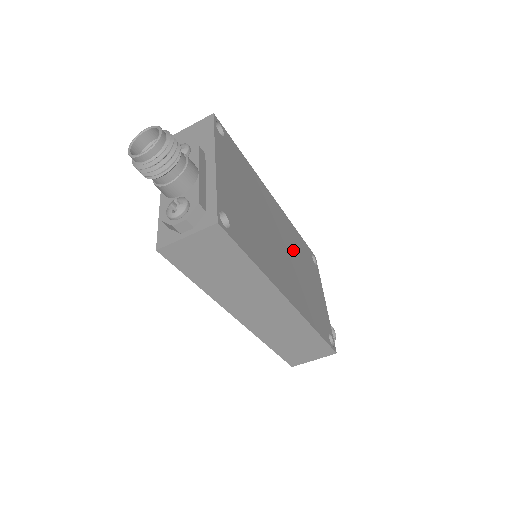
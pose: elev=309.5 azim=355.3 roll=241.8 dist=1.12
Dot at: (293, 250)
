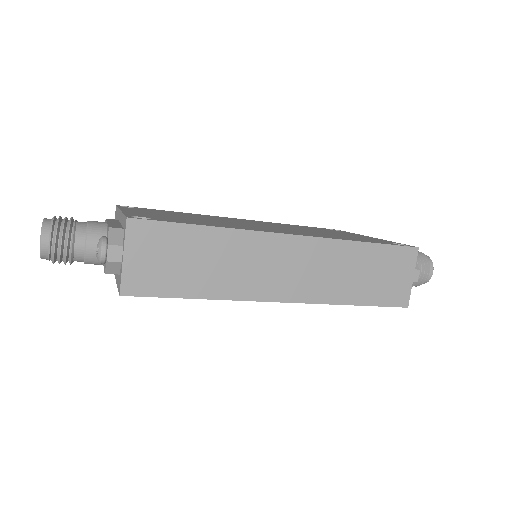
Dot at: occluded
